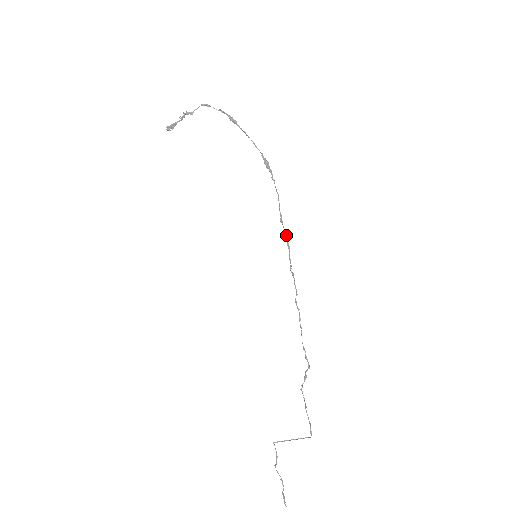
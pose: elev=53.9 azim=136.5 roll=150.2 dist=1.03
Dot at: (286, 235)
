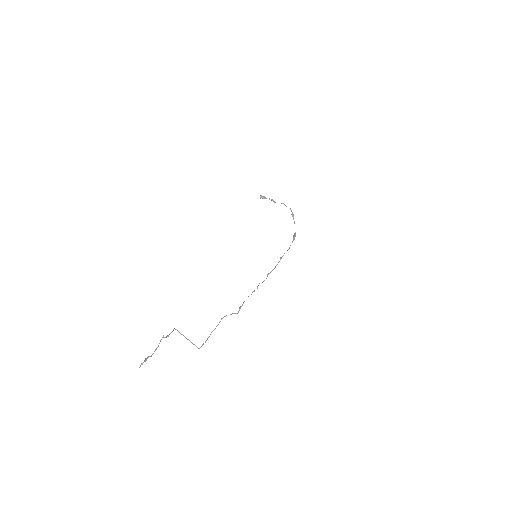
Dot at: occluded
